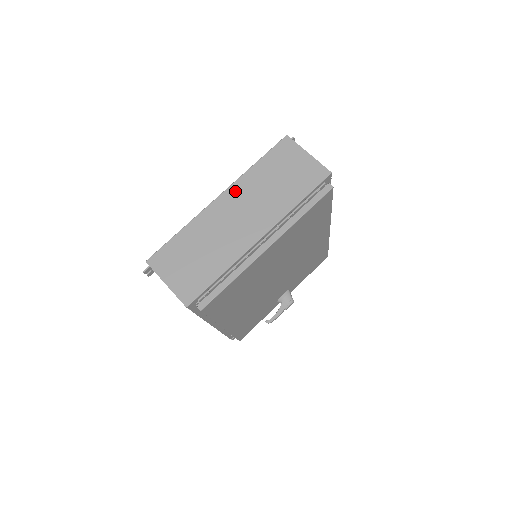
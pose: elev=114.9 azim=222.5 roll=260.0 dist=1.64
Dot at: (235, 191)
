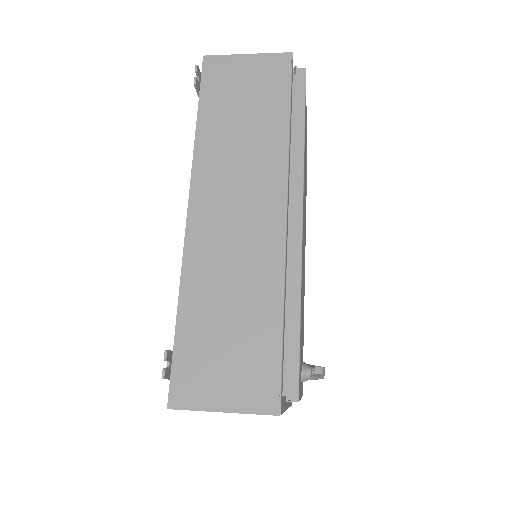
Dot at: occluded
